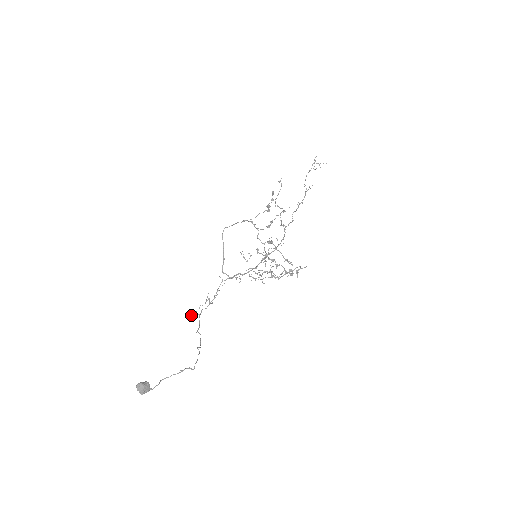
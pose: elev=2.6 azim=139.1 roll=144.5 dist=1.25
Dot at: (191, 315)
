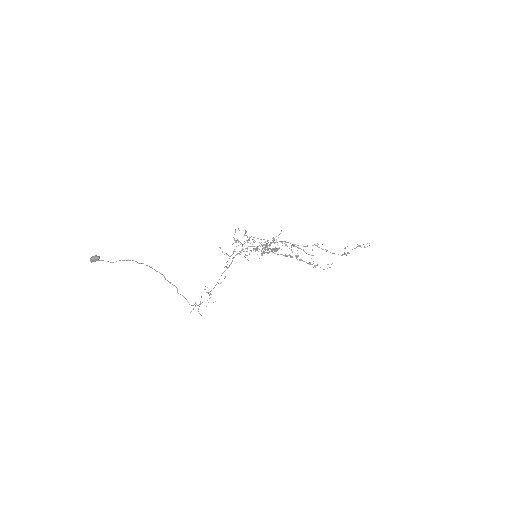
Dot at: occluded
